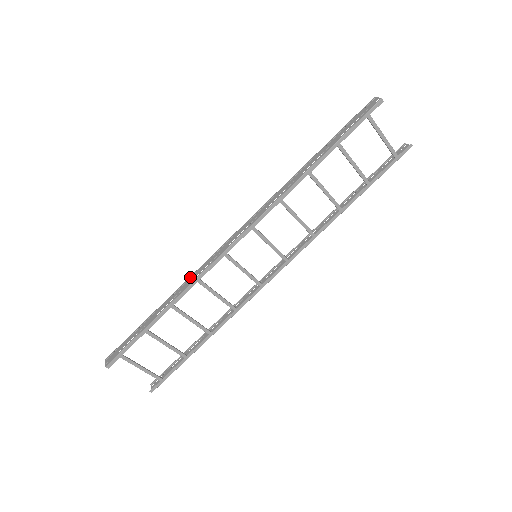
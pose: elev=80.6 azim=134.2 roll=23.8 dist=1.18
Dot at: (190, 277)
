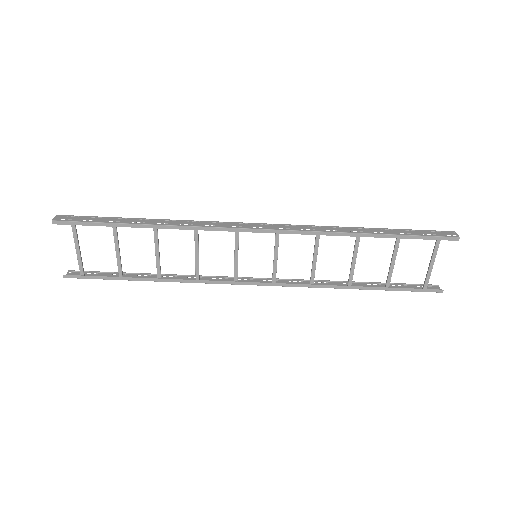
Dot at: (192, 220)
